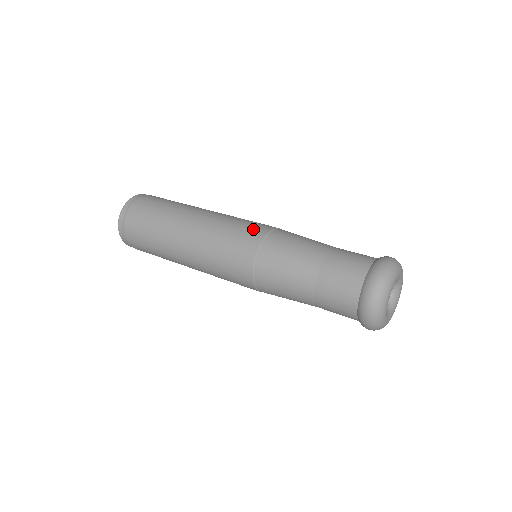
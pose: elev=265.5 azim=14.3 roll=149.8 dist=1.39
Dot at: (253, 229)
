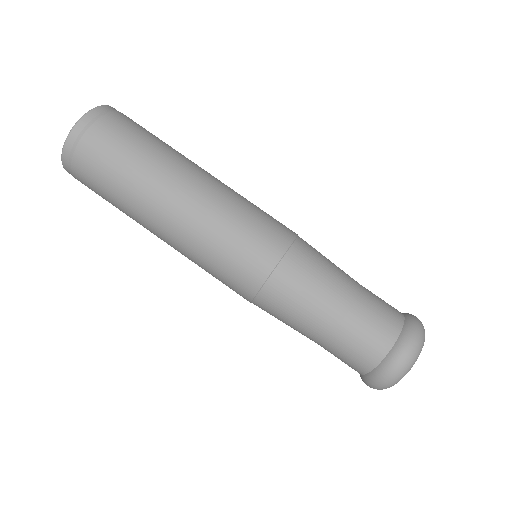
Dot at: occluded
